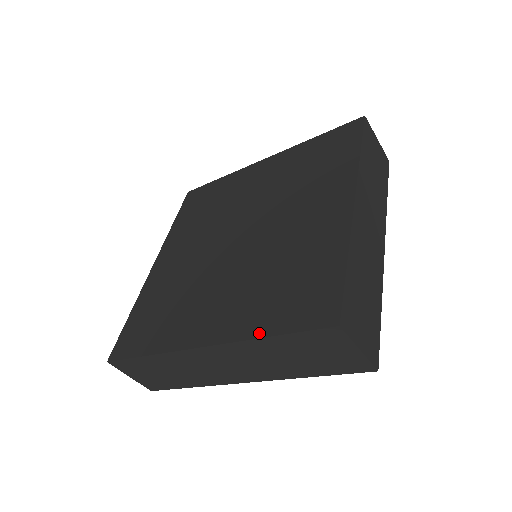
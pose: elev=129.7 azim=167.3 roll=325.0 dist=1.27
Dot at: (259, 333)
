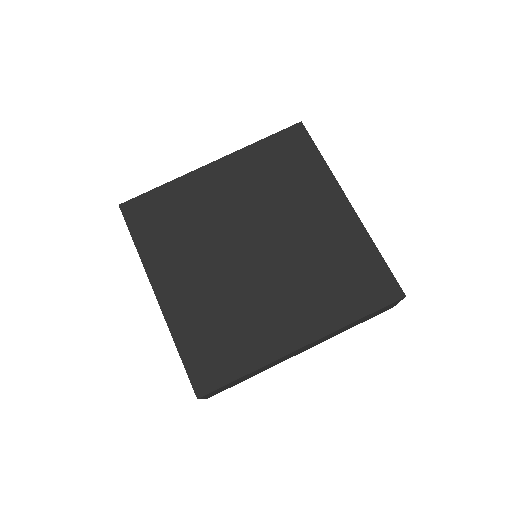
Dot at: (177, 340)
